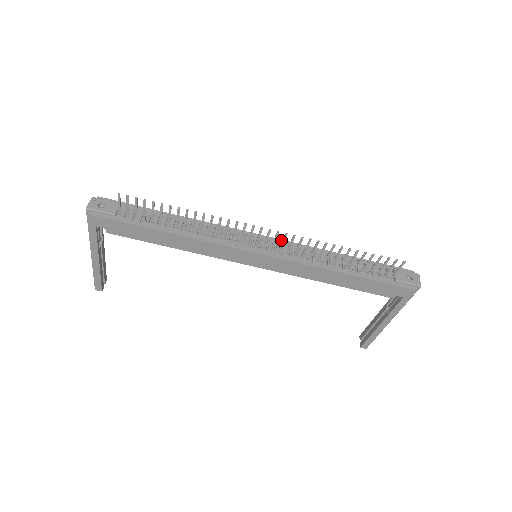
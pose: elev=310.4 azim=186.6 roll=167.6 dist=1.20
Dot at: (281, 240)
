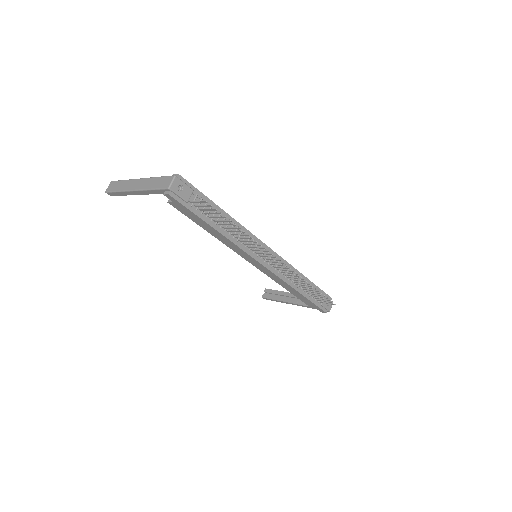
Dot at: (279, 256)
